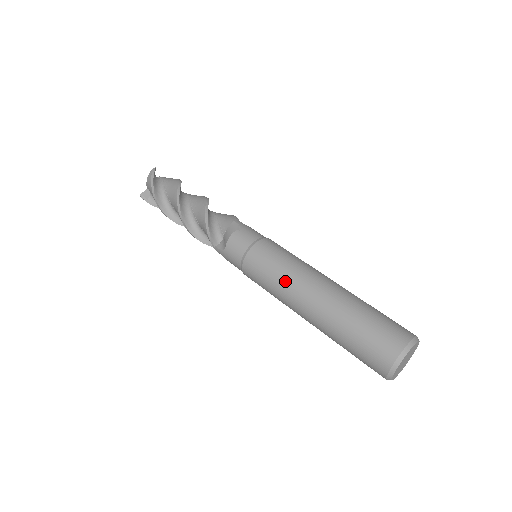
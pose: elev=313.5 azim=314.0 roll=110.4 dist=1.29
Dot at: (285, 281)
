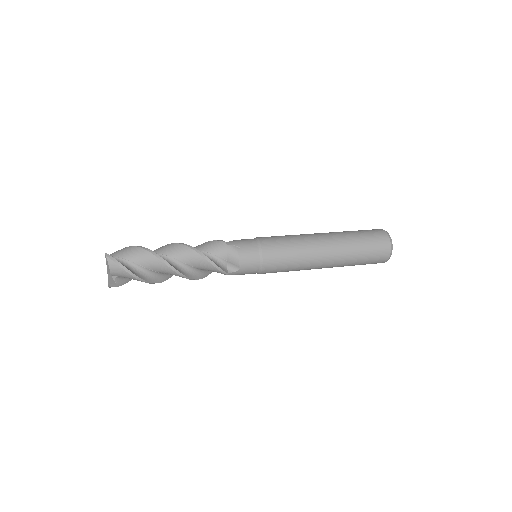
Dot at: (303, 257)
